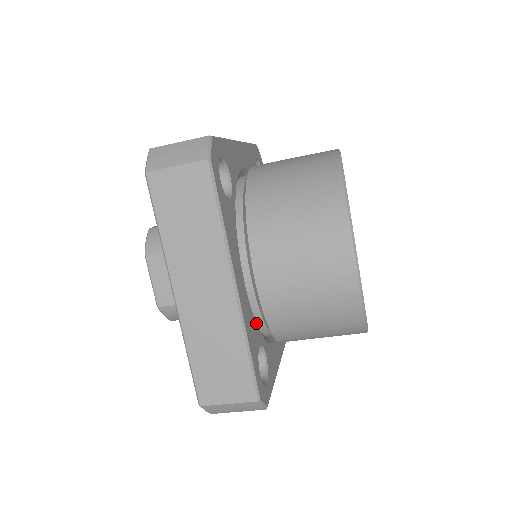
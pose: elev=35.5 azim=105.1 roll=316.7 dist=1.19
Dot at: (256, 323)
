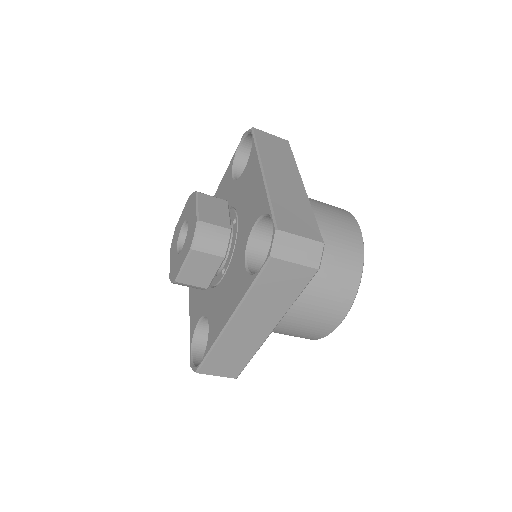
Dot at: occluded
